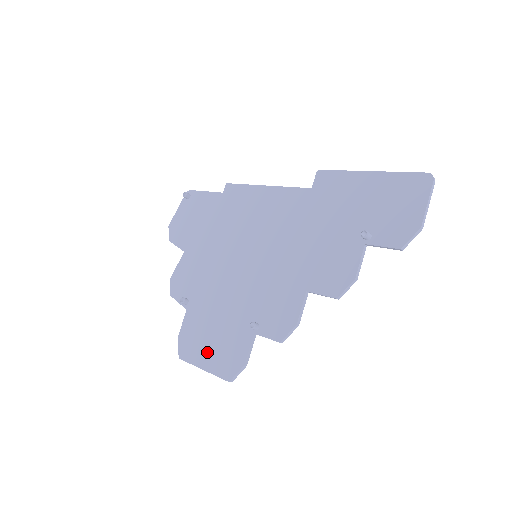
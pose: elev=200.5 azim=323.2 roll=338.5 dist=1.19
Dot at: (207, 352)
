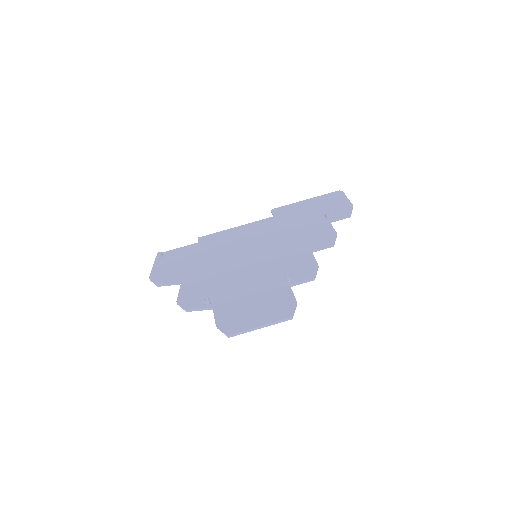
Dot at: (256, 315)
